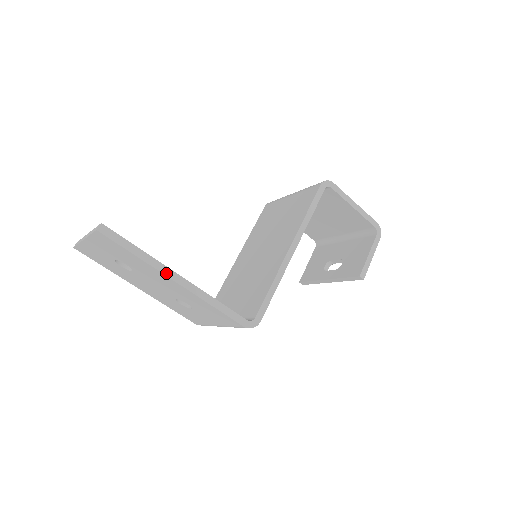
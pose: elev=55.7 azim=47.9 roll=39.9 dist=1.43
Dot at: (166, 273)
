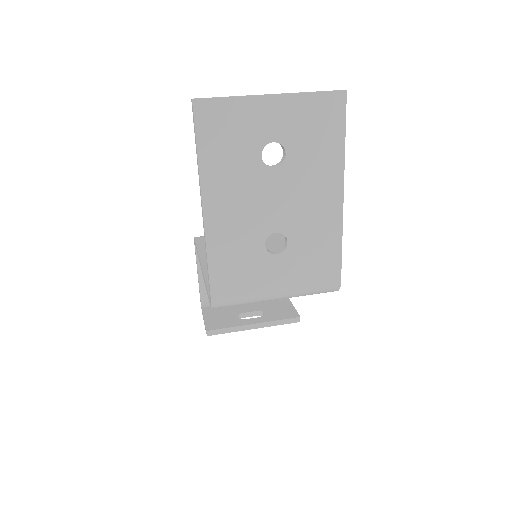
Dot at: (343, 180)
